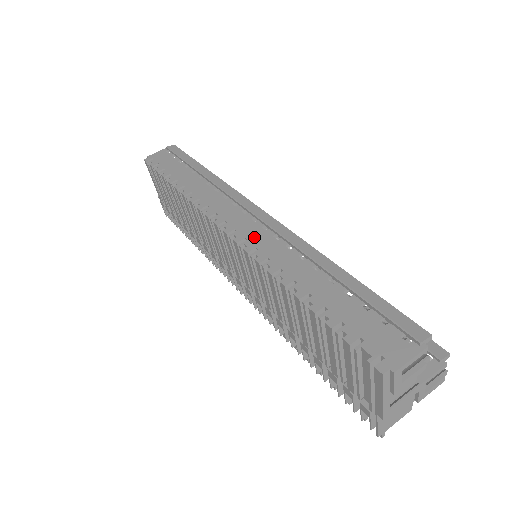
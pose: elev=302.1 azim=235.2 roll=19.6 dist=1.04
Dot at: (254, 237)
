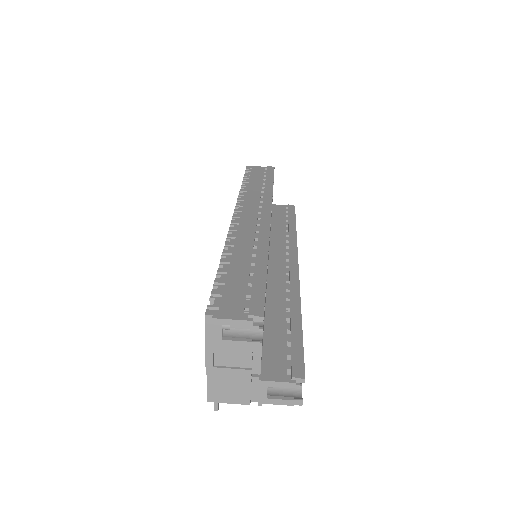
Dot at: (244, 225)
